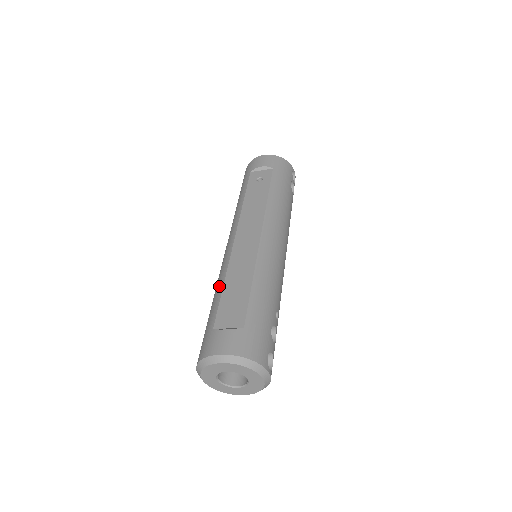
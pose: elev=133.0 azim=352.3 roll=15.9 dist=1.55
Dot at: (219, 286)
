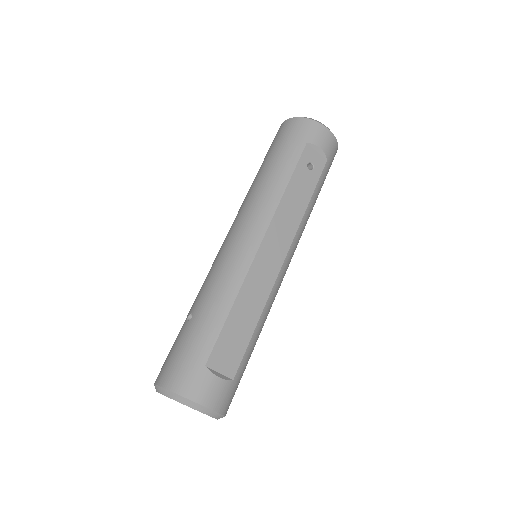
Dot at: (224, 304)
